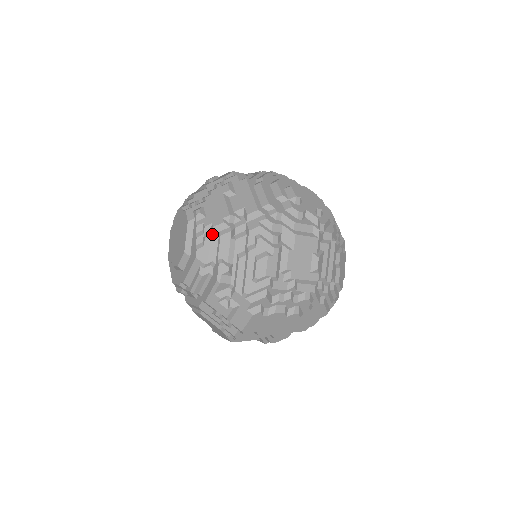
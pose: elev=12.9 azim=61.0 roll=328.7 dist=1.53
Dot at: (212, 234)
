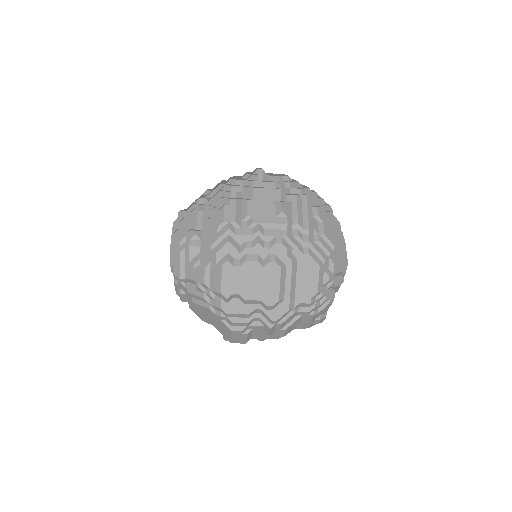
Dot at: (185, 216)
